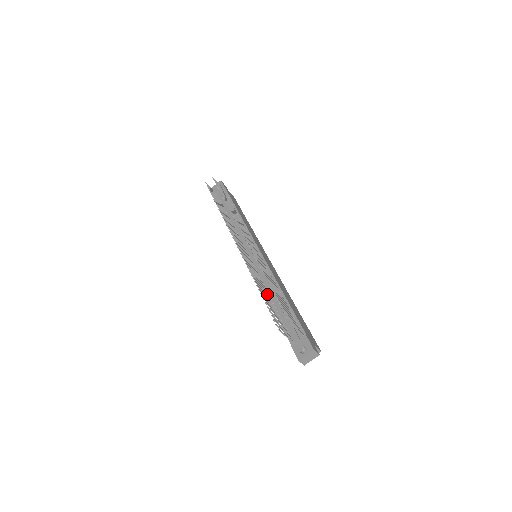
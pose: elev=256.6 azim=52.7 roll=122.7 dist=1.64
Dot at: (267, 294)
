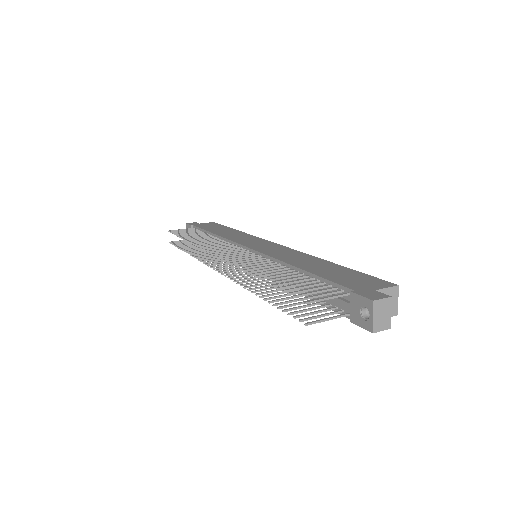
Dot at: occluded
